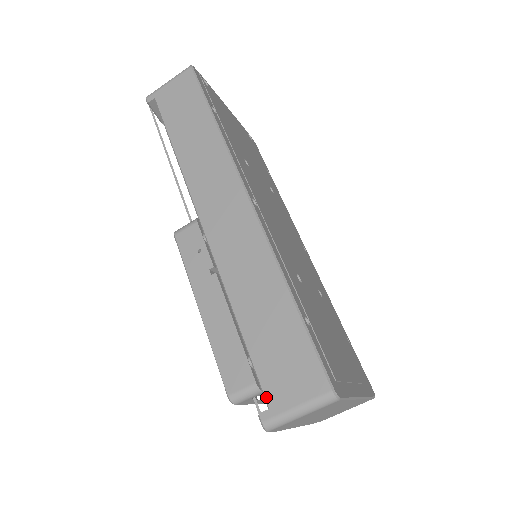
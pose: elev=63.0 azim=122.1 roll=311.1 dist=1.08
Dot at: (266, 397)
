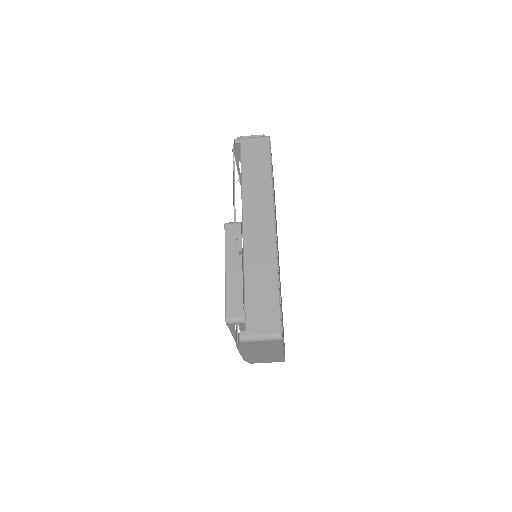
Dot at: (246, 325)
